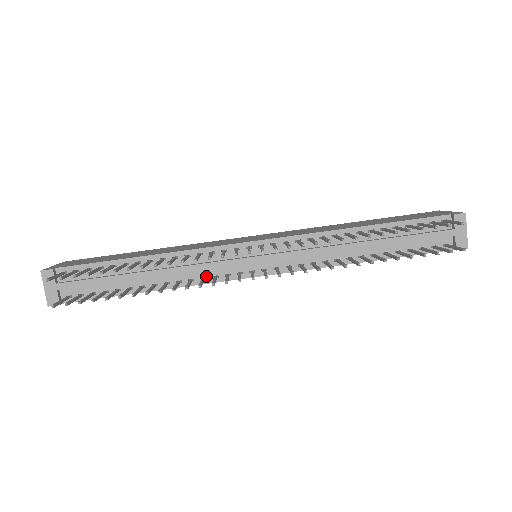
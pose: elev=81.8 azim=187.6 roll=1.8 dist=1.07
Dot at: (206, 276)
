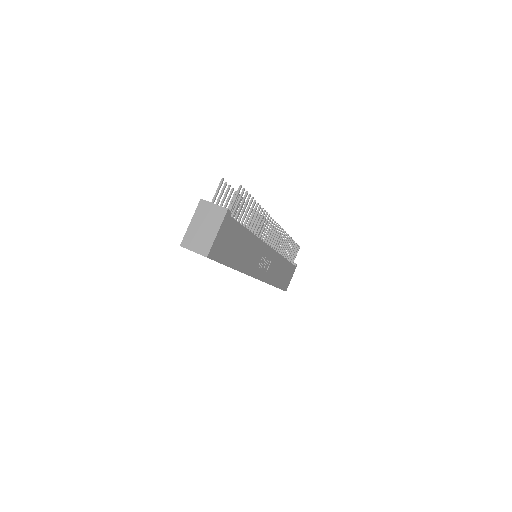
Dot at: occluded
